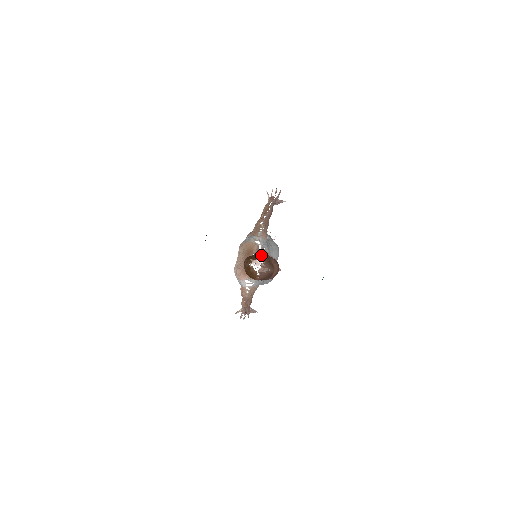
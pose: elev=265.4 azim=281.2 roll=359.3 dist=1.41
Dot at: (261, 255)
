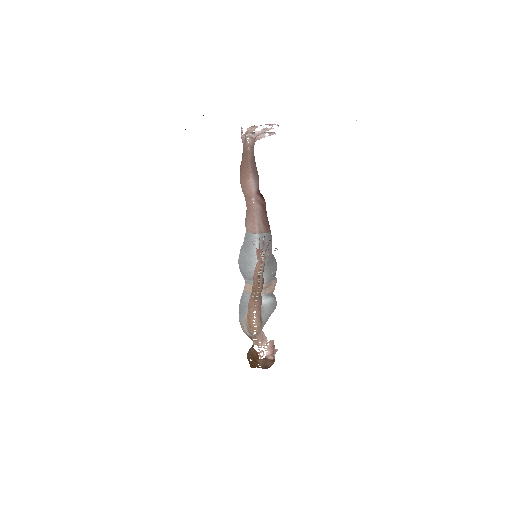
Dot at: (259, 365)
